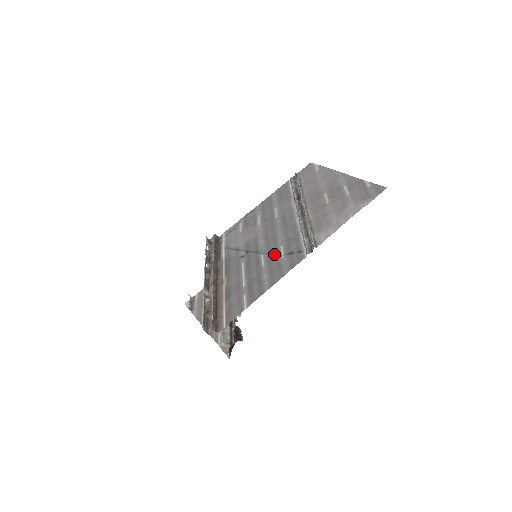
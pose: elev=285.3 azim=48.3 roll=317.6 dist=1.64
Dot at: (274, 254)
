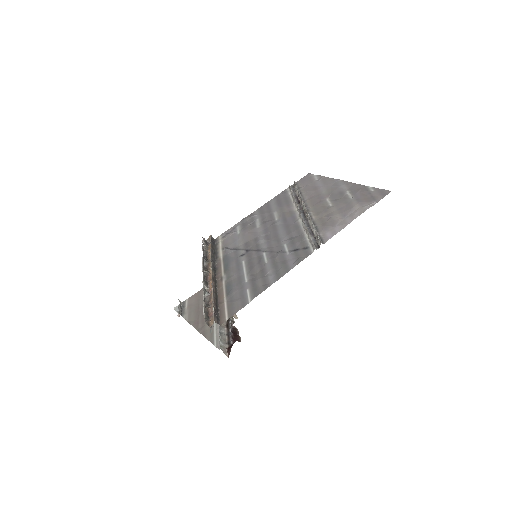
Dot at: (277, 251)
